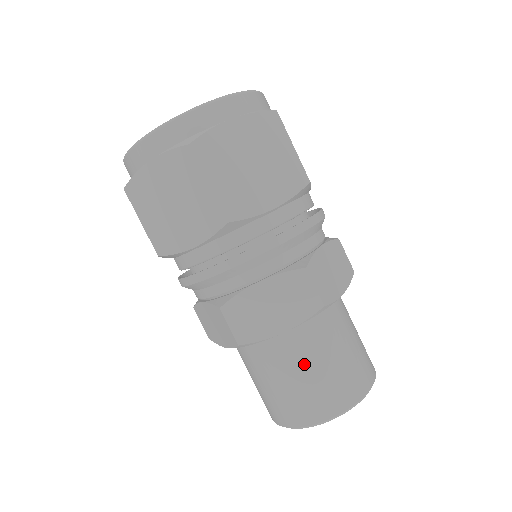
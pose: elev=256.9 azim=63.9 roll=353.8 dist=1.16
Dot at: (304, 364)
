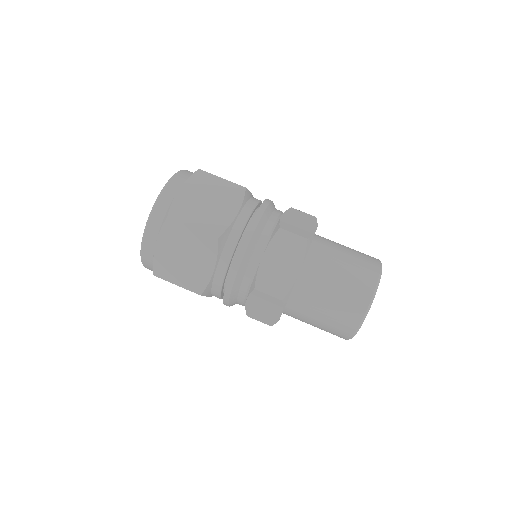
Dot at: (328, 282)
